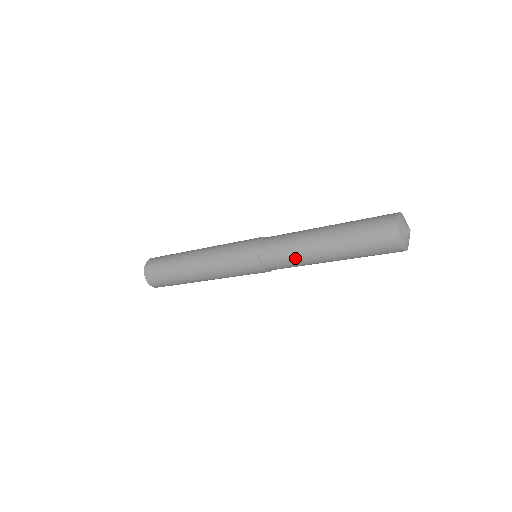
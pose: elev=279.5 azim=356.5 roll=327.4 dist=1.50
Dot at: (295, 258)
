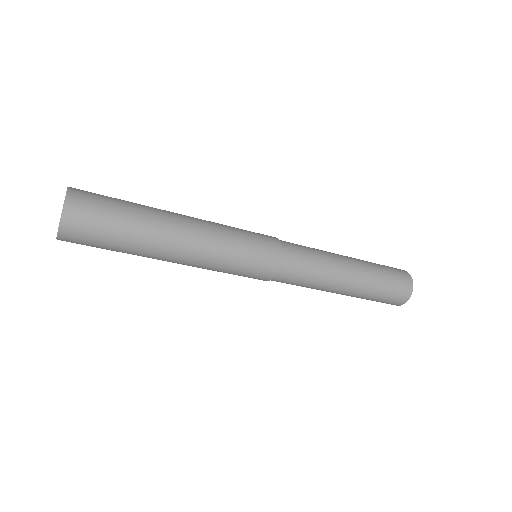
Dot at: (312, 286)
